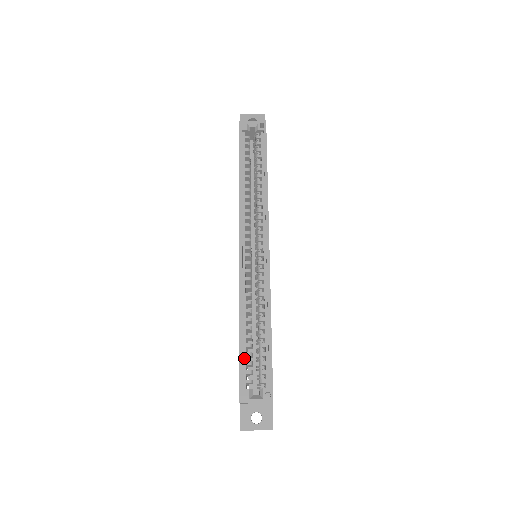
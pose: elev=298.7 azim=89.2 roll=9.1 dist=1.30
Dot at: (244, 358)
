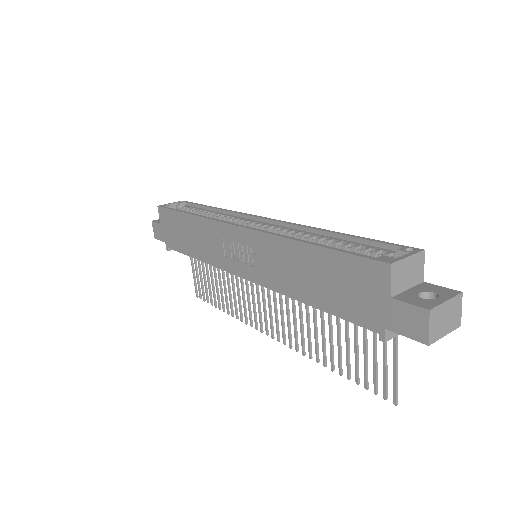
Dot at: (341, 254)
